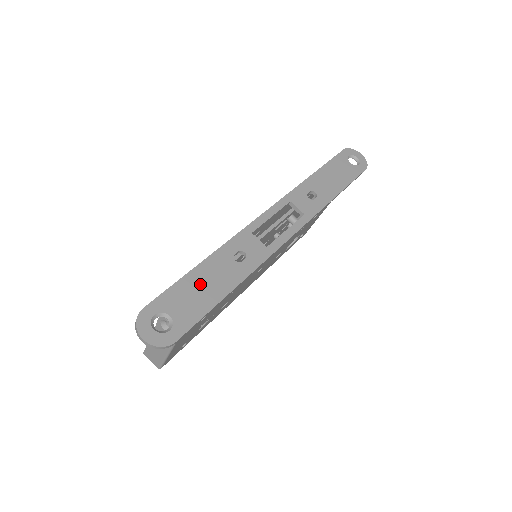
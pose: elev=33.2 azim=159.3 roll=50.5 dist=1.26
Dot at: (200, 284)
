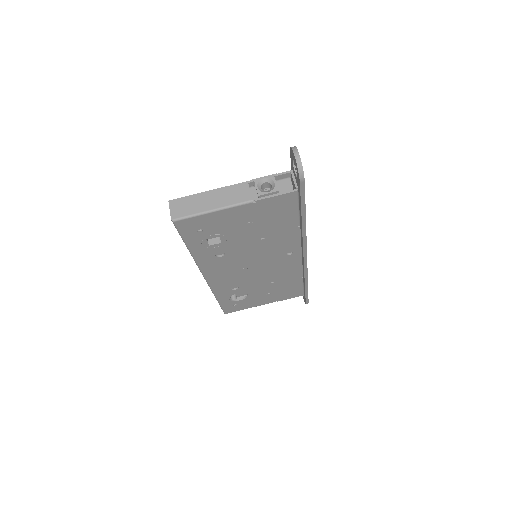
Dot at: occluded
